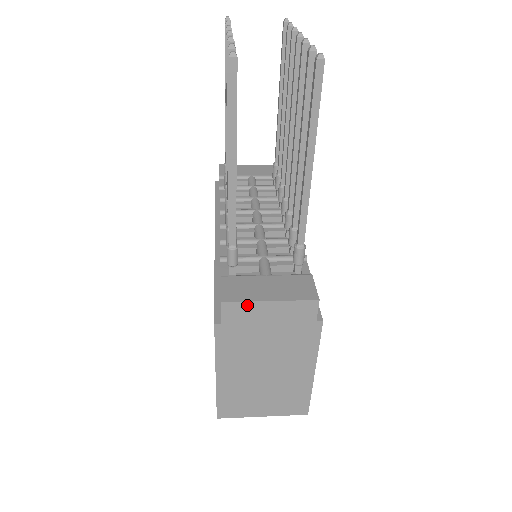
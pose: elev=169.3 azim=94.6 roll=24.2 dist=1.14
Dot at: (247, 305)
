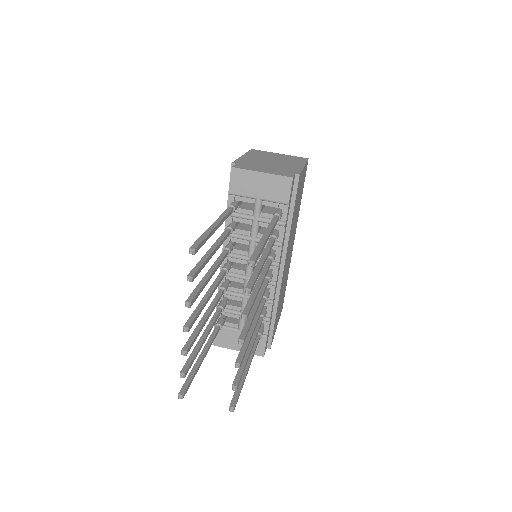
Dot at: (226, 347)
